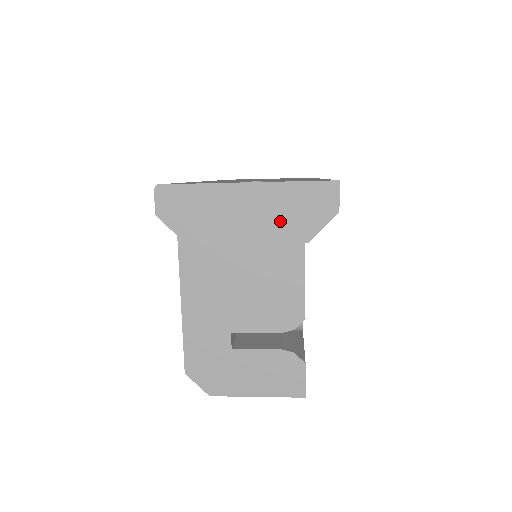
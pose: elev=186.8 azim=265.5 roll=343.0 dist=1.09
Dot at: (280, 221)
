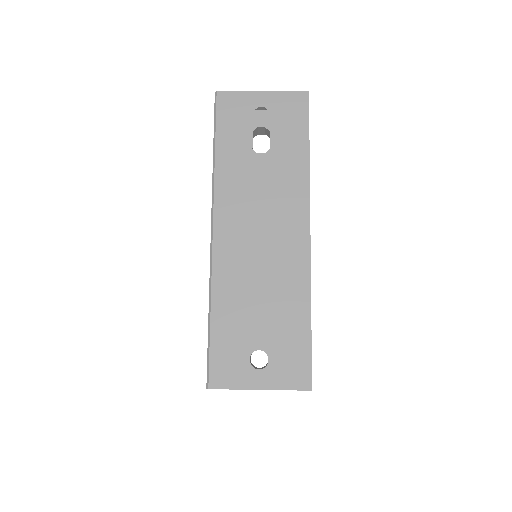
Dot at: occluded
